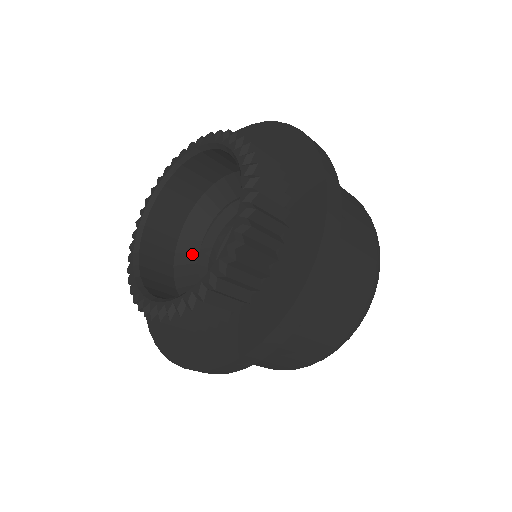
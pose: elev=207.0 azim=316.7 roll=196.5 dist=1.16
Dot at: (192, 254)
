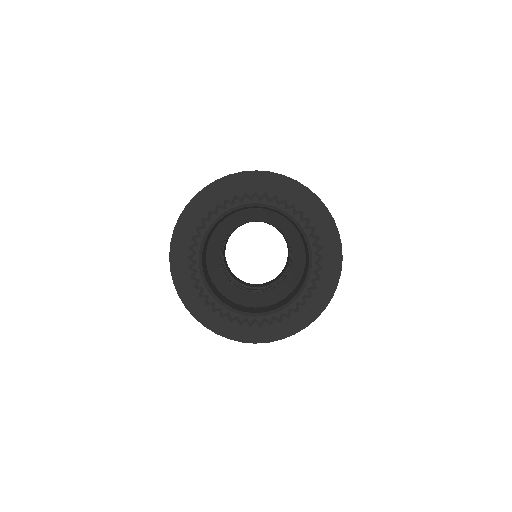
Dot at: (216, 252)
